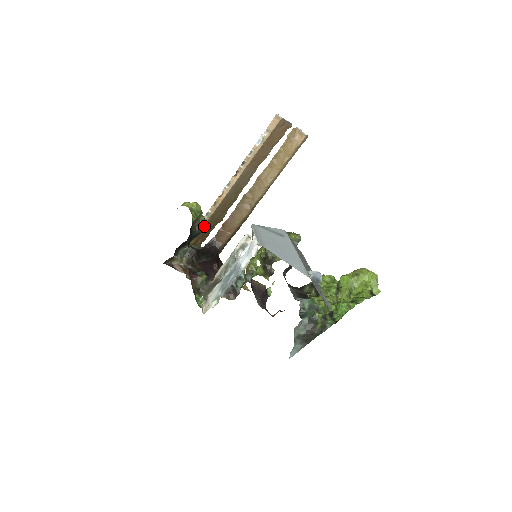
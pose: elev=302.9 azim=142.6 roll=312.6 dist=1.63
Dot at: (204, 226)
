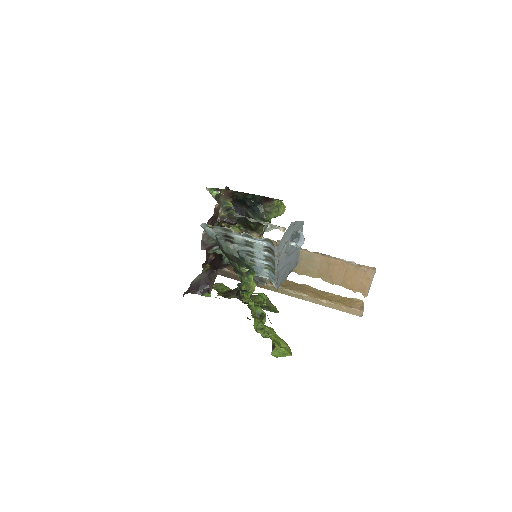
Dot at: (268, 216)
